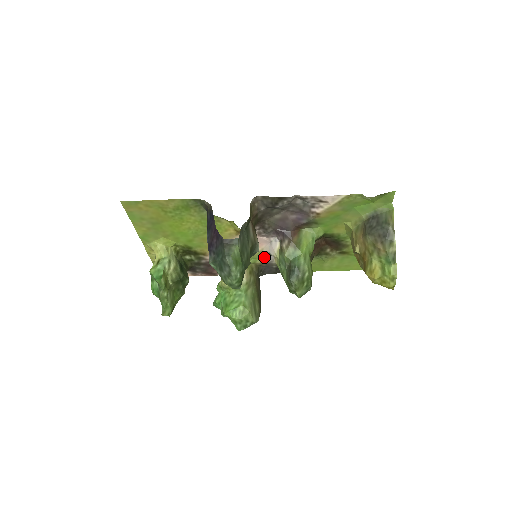
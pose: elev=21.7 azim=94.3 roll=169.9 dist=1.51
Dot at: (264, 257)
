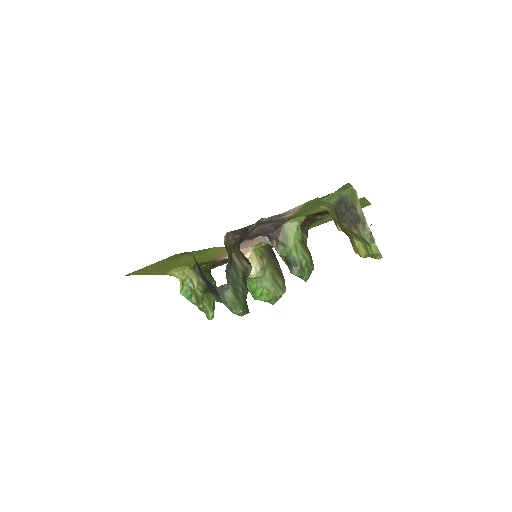
Dot at: occluded
